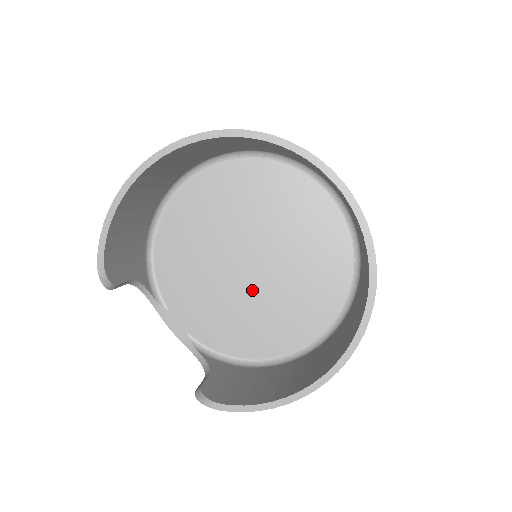
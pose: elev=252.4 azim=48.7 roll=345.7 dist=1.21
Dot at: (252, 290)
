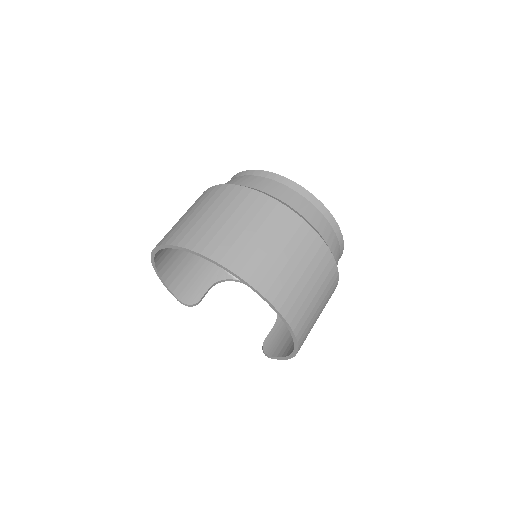
Dot at: occluded
